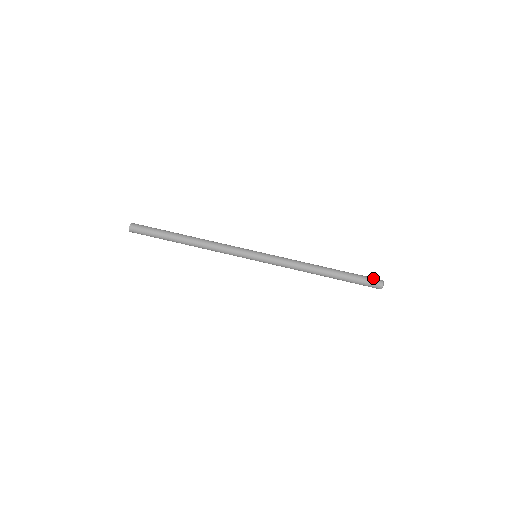
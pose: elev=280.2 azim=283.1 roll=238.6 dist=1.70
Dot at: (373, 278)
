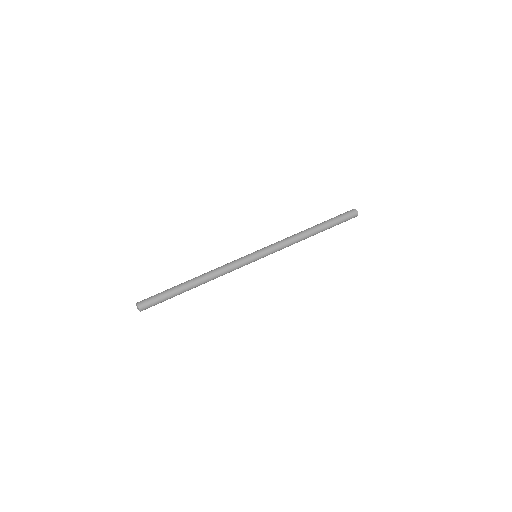
Dot at: (346, 212)
